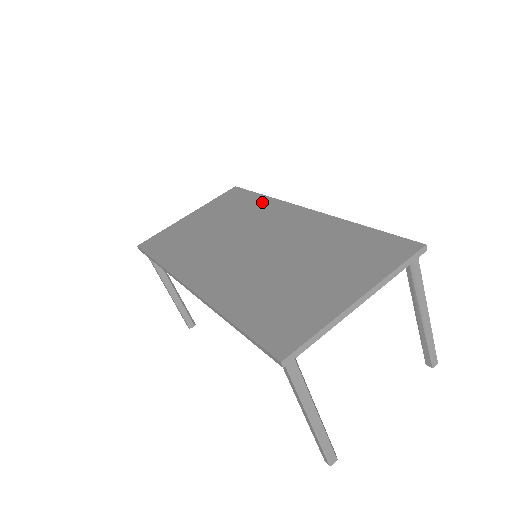
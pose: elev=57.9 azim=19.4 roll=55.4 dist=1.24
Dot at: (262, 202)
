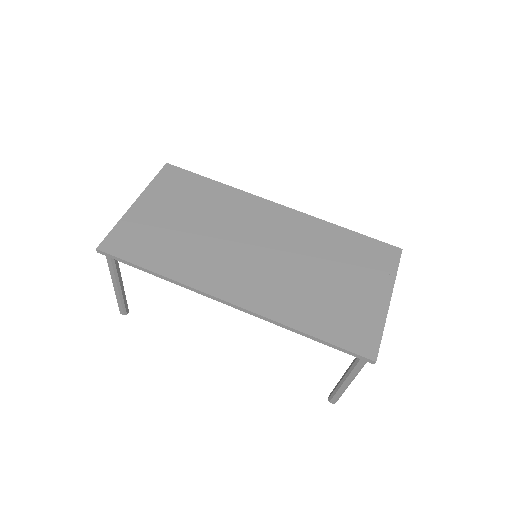
Dot at: (224, 192)
